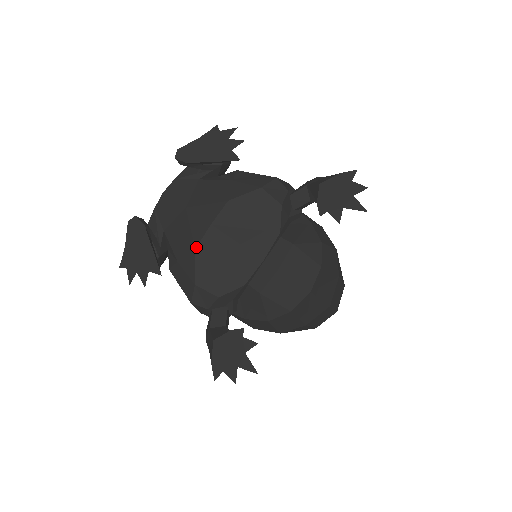
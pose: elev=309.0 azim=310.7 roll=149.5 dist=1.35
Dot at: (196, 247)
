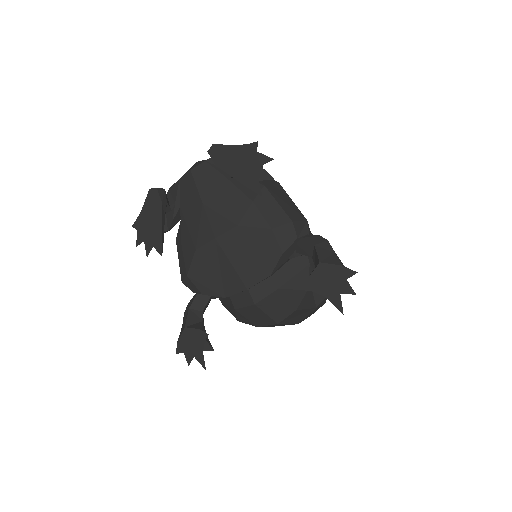
Dot at: (197, 249)
